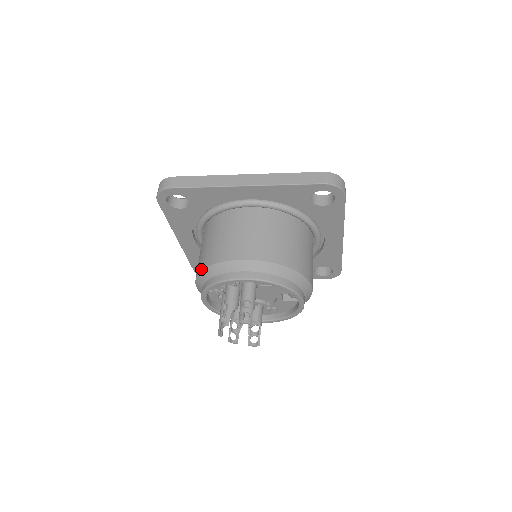
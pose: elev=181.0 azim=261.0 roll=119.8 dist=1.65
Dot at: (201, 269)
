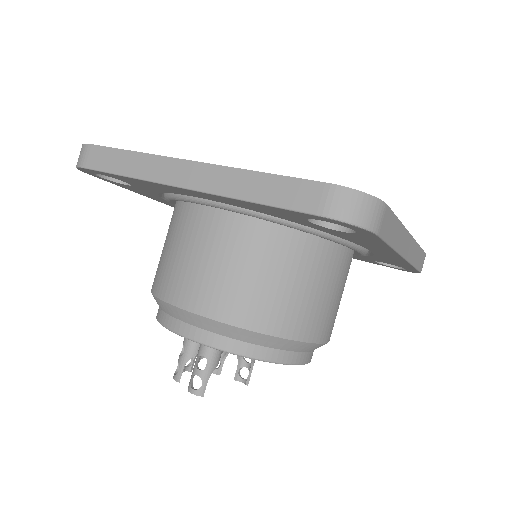
Dot at: occluded
